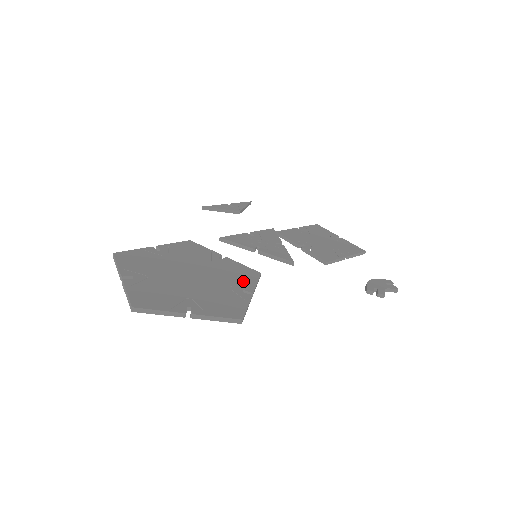
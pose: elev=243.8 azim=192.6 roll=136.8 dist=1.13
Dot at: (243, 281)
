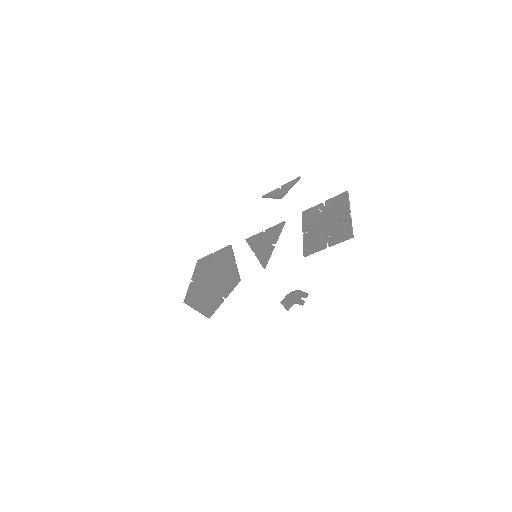
Dot at: (226, 287)
